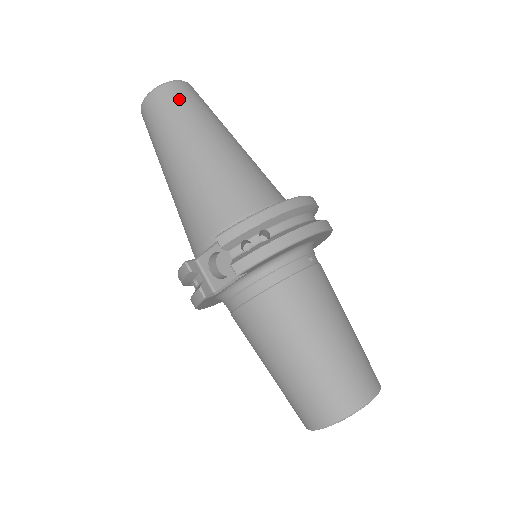
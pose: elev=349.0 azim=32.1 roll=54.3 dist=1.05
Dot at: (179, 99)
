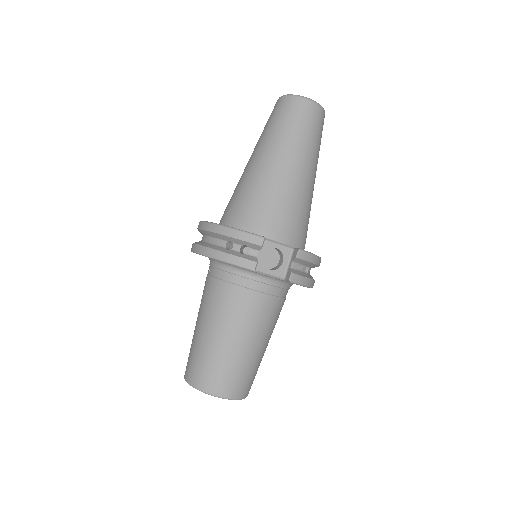
Dot at: (322, 130)
